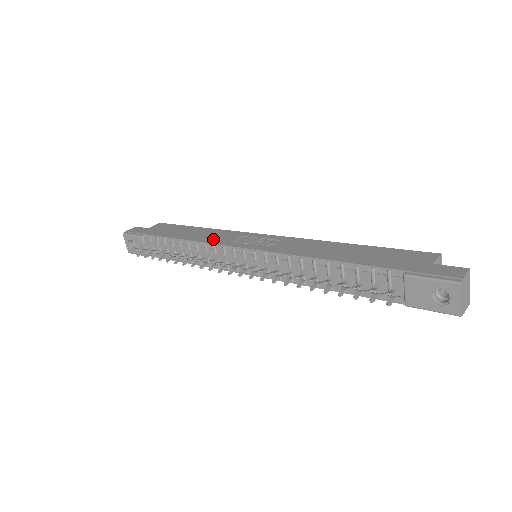
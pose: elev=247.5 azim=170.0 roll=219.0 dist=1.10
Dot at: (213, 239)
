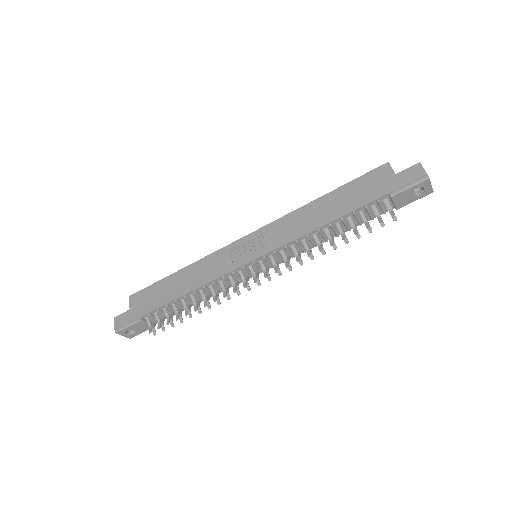
Dot at: (212, 273)
